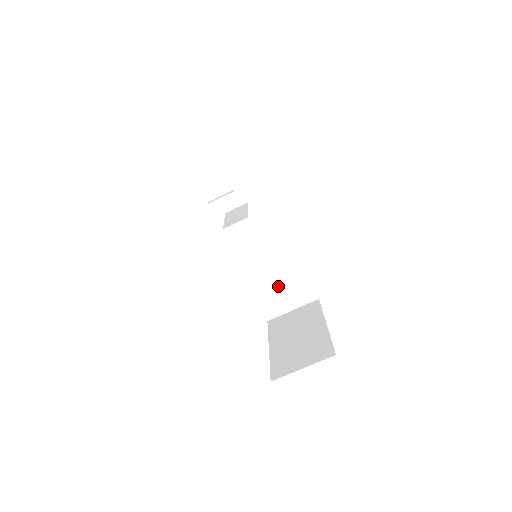
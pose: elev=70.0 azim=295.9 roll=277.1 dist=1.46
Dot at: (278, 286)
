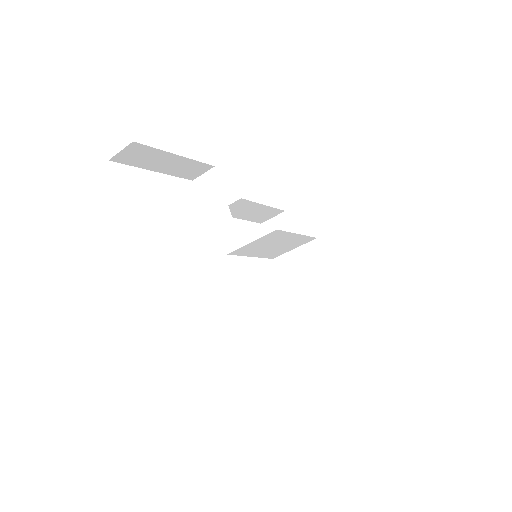
Dot at: (278, 247)
